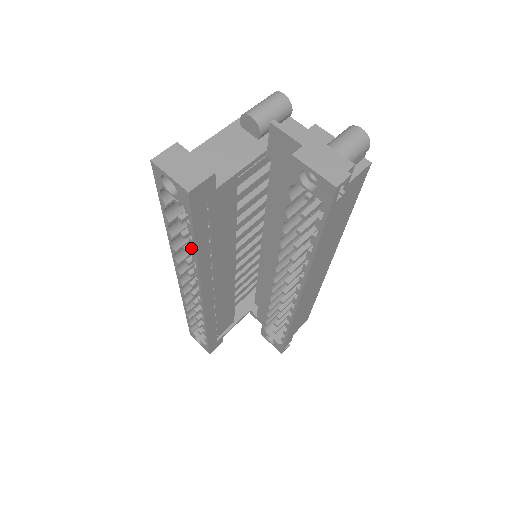
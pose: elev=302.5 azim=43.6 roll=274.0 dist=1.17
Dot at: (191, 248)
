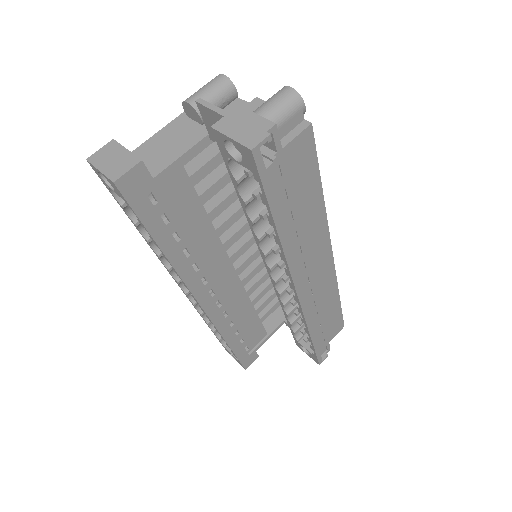
Dot at: occluded
